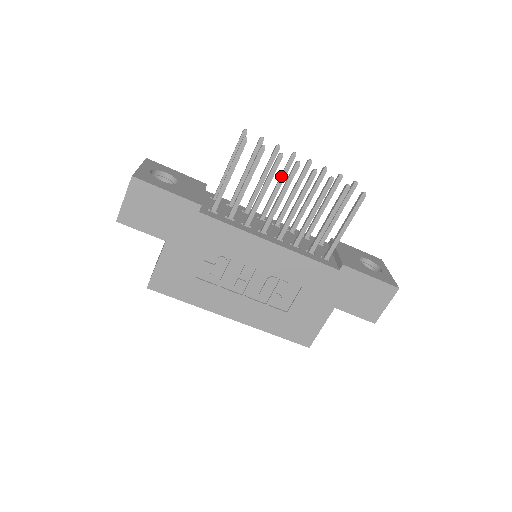
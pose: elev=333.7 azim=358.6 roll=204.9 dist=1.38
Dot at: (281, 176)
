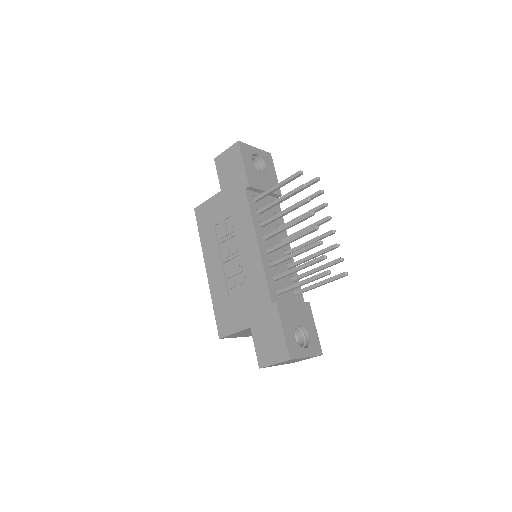
Dot at: (312, 224)
